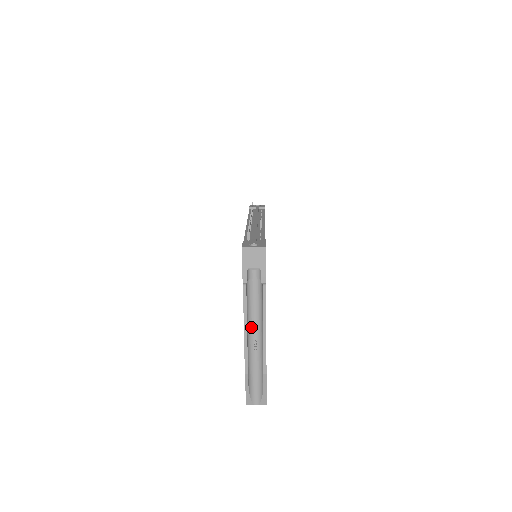
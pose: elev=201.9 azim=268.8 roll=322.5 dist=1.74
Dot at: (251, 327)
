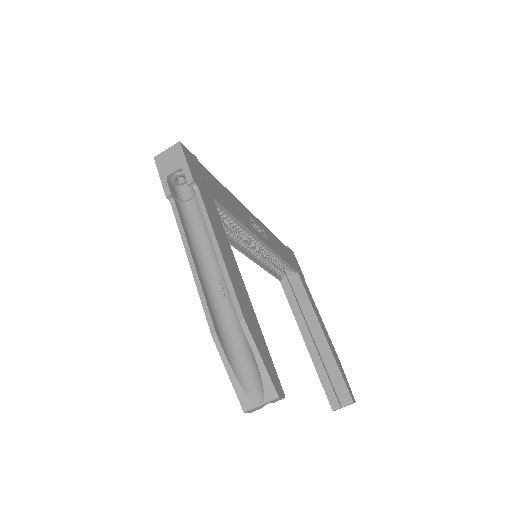
Dot at: (207, 266)
